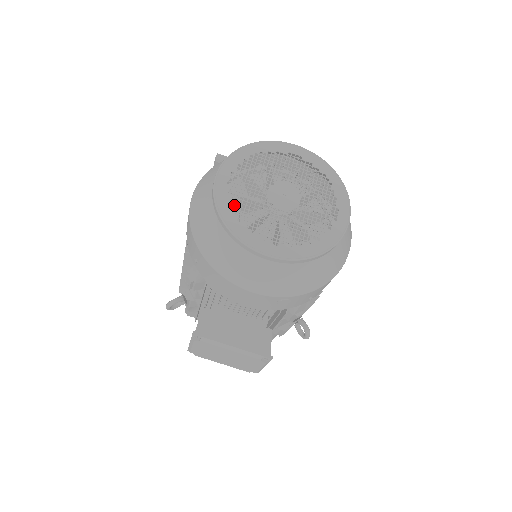
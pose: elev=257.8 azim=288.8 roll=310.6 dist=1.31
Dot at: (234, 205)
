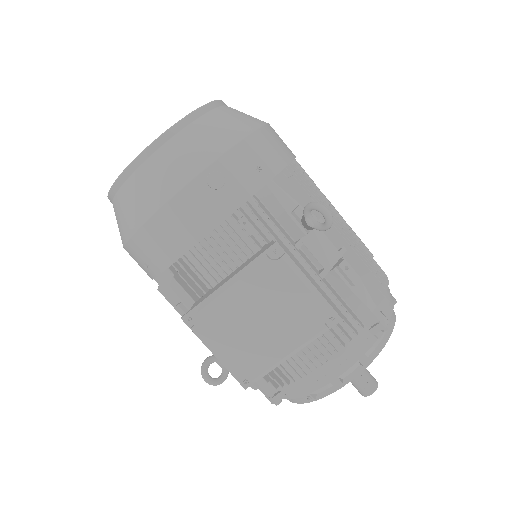
Dot at: occluded
